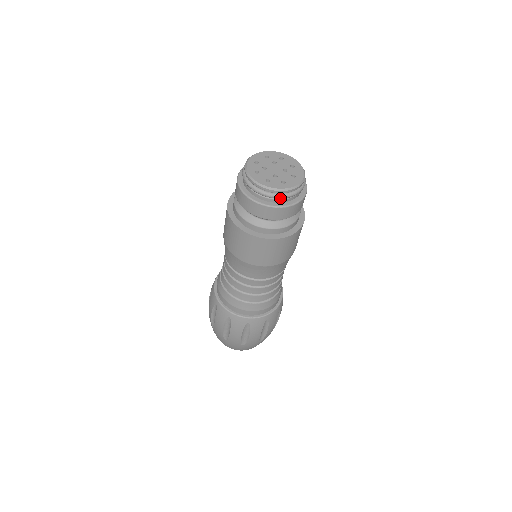
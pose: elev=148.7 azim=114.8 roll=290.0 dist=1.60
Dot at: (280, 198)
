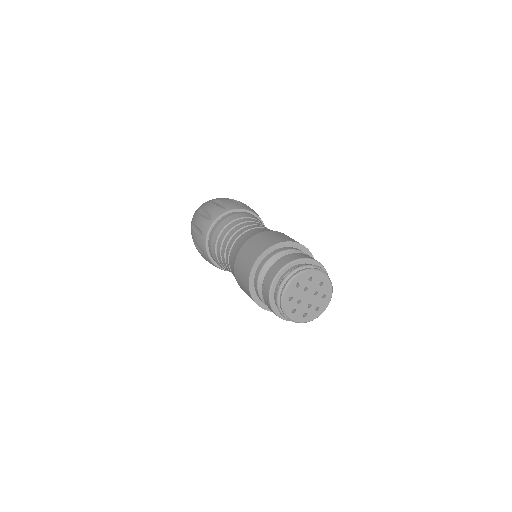
Dot at: occluded
